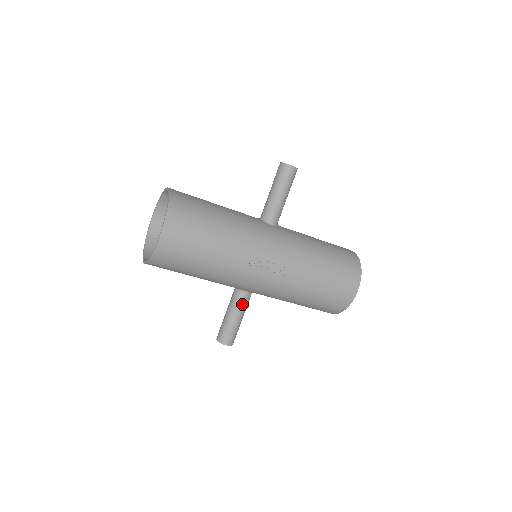
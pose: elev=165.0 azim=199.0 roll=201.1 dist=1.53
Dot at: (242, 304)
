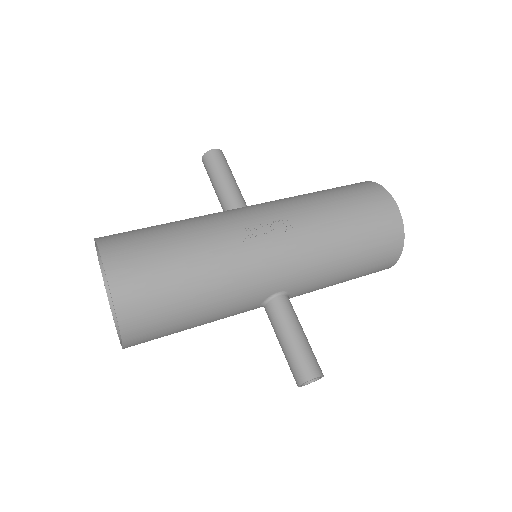
Dot at: (286, 312)
